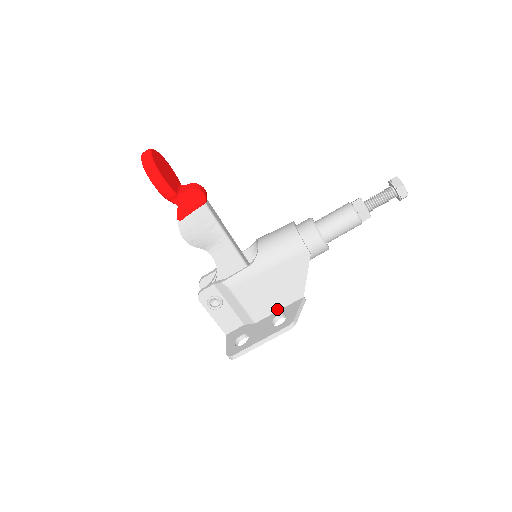
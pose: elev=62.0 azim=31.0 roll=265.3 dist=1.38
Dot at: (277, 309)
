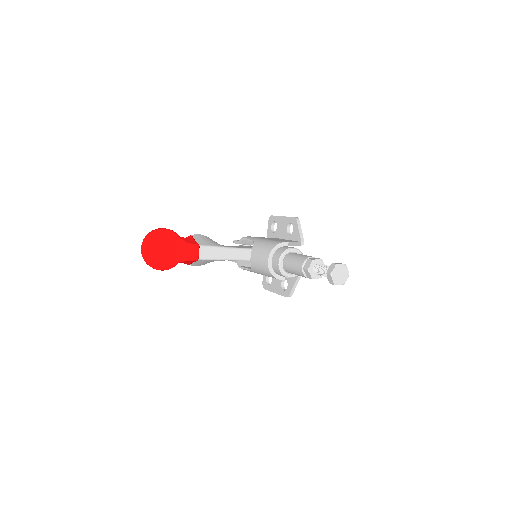
Dot at: occluded
